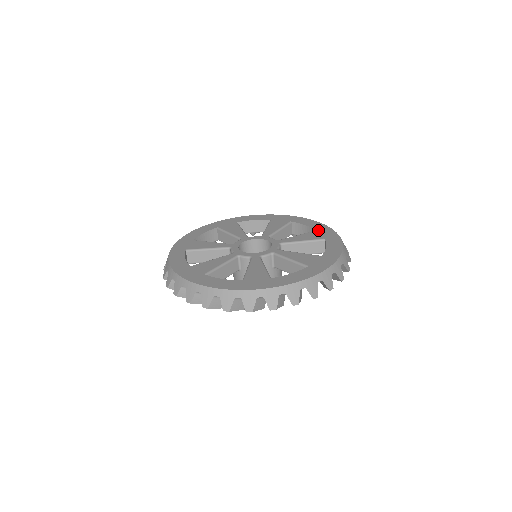
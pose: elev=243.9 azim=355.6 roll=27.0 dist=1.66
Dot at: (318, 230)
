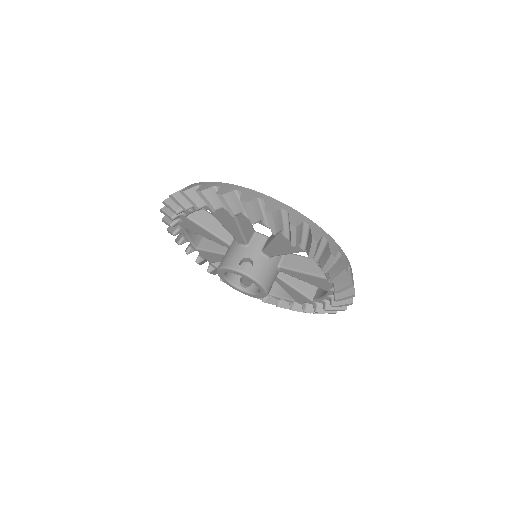
Dot at: occluded
